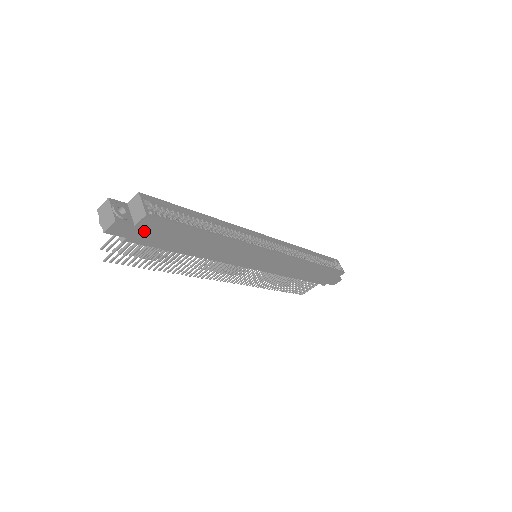
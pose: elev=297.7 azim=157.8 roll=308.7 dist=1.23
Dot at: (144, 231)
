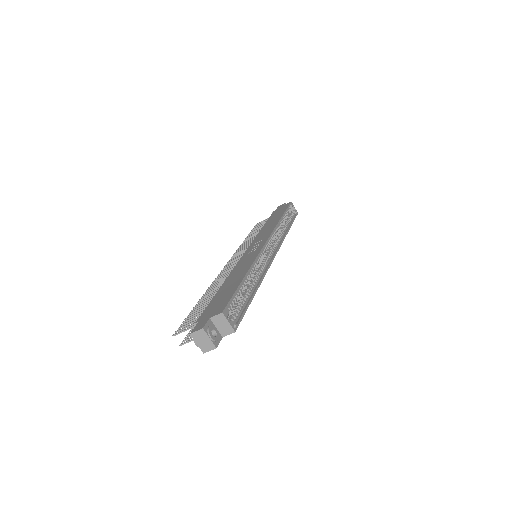
Dot at: occluded
